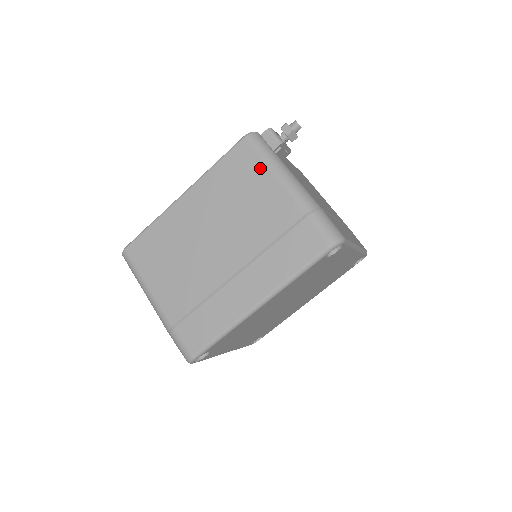
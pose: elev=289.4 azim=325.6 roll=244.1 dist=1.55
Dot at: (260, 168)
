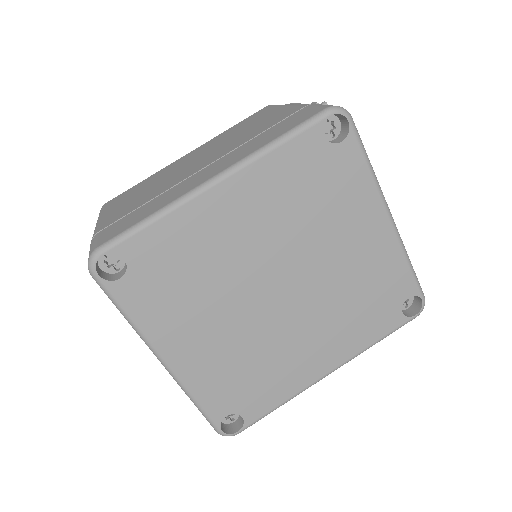
Dot at: (272, 110)
